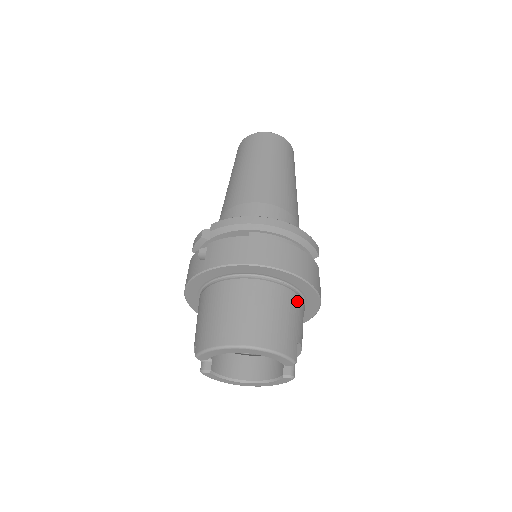
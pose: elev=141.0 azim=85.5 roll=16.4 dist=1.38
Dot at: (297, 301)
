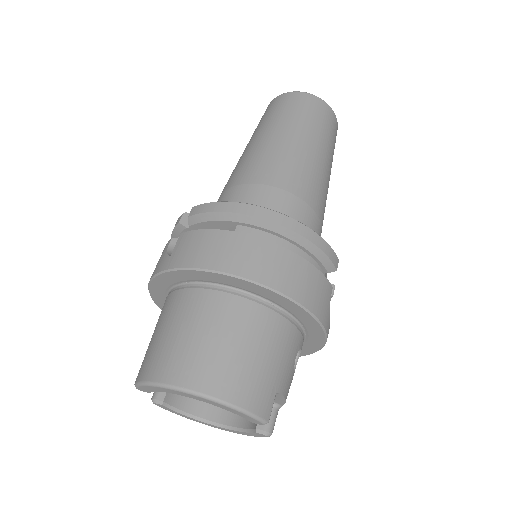
Dot at: (288, 332)
